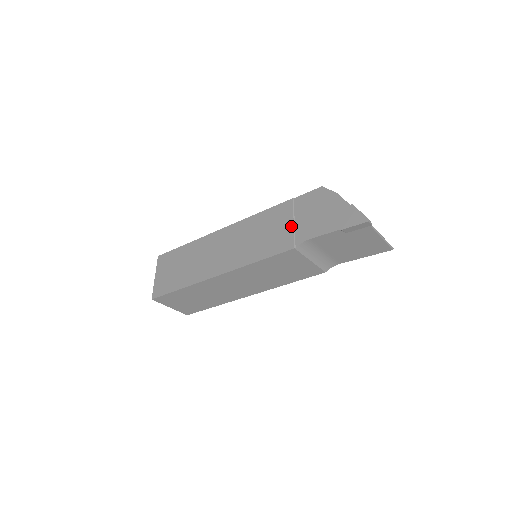
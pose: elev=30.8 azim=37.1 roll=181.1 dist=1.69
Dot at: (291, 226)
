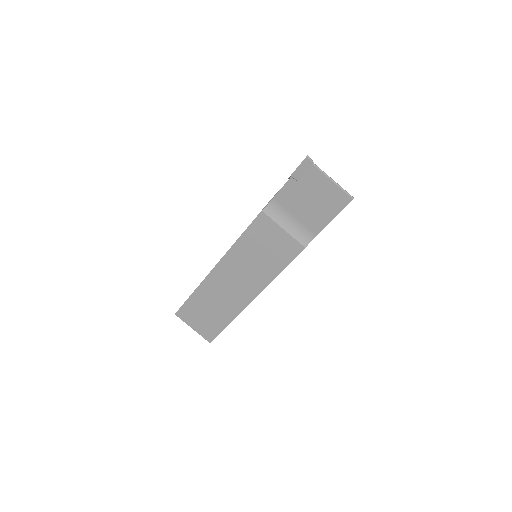
Dot at: occluded
